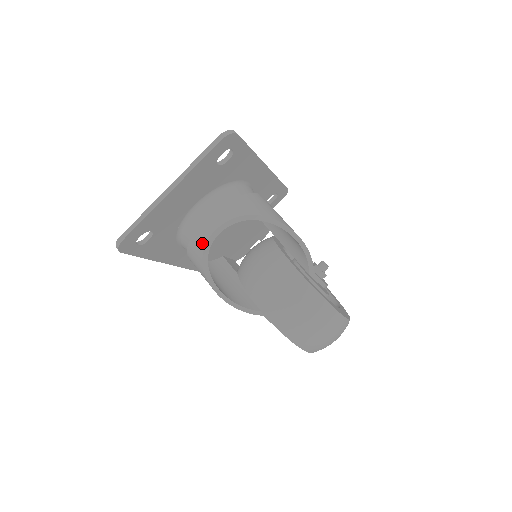
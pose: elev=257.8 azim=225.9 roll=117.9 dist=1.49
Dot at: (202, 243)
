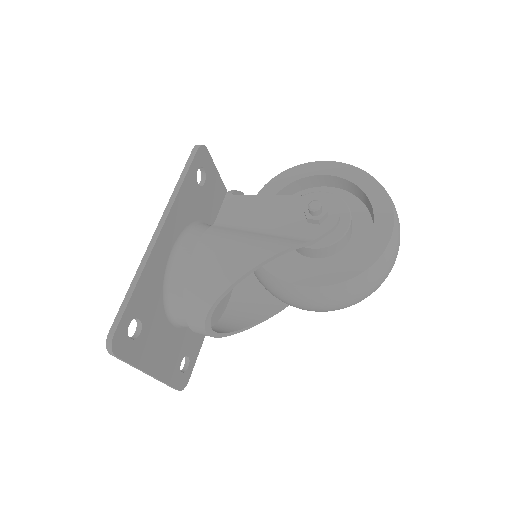
Dot at: occluded
